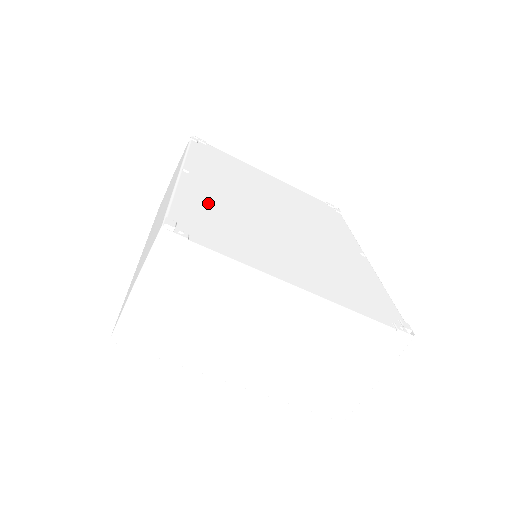
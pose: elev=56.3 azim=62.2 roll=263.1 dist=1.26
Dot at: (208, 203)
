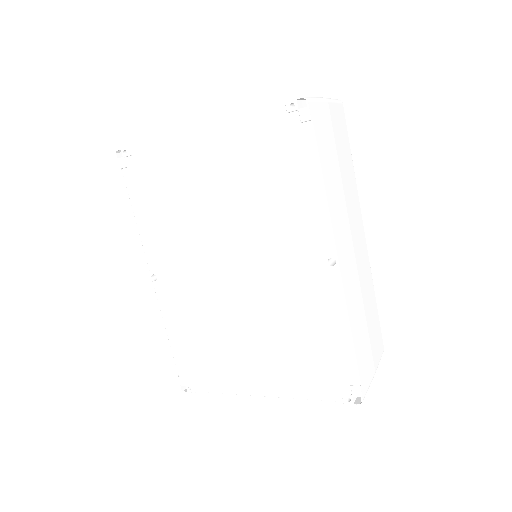
Dot at: (185, 324)
